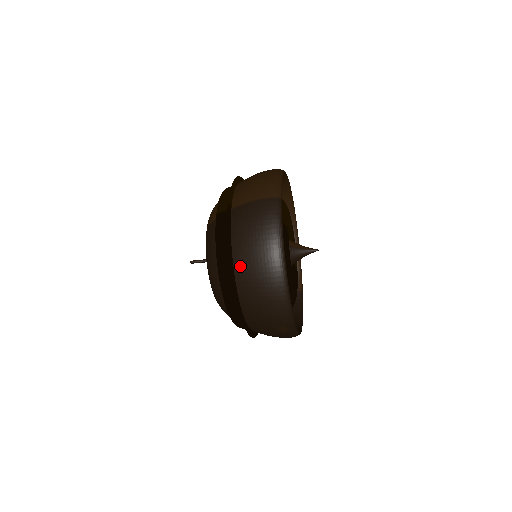
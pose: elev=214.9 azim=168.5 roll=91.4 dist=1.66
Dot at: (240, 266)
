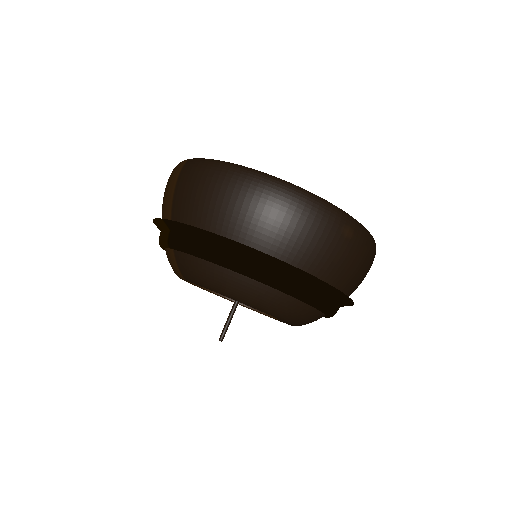
Dot at: (231, 229)
